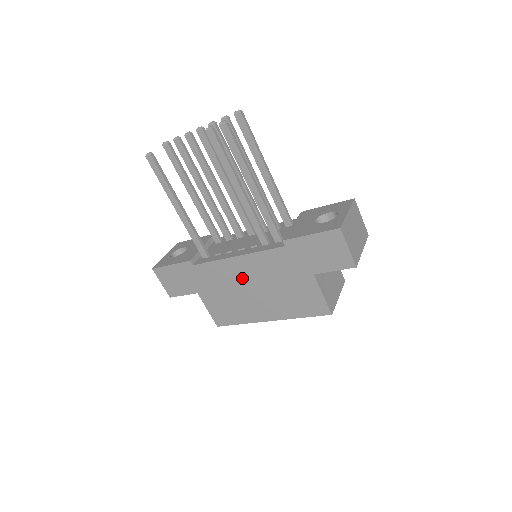
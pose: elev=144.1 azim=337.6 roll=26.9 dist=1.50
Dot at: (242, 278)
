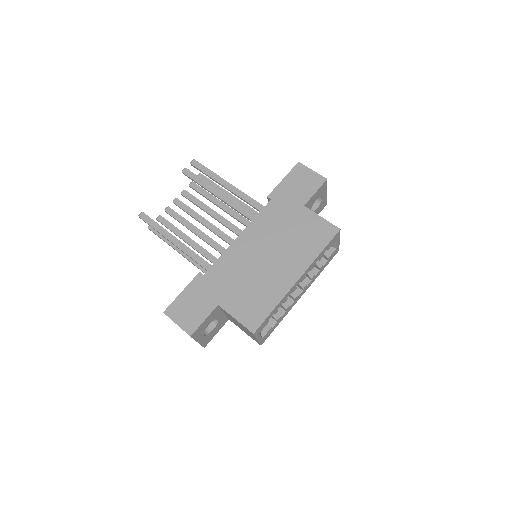
Dot at: (252, 253)
